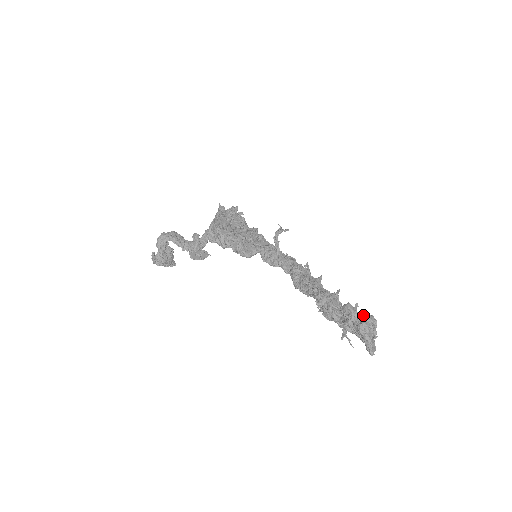
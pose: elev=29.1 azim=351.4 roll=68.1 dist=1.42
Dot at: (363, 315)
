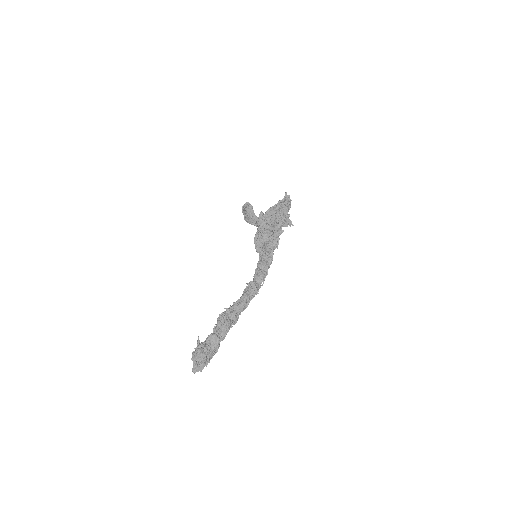
Dot at: (202, 348)
